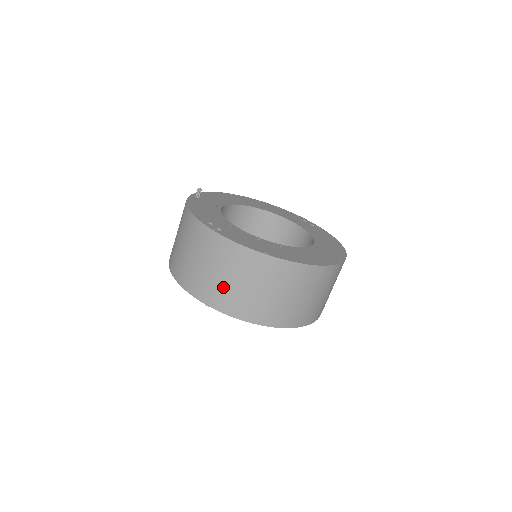
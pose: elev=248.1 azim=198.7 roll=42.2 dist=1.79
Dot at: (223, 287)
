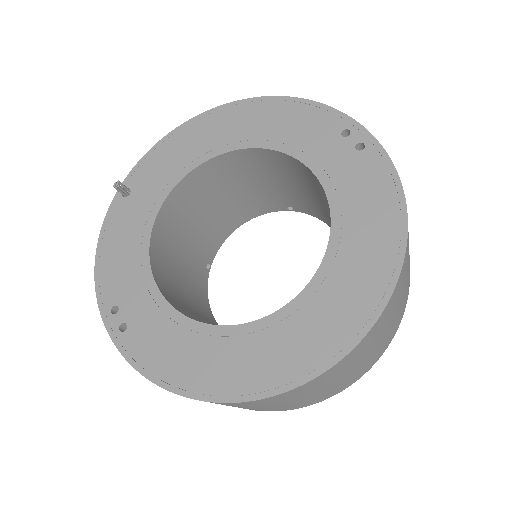
Dot at: occluded
